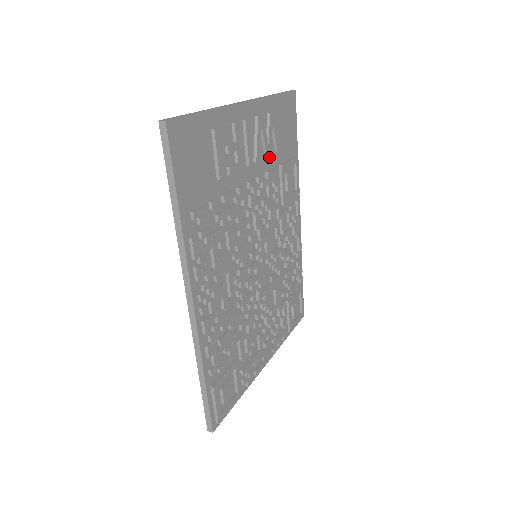
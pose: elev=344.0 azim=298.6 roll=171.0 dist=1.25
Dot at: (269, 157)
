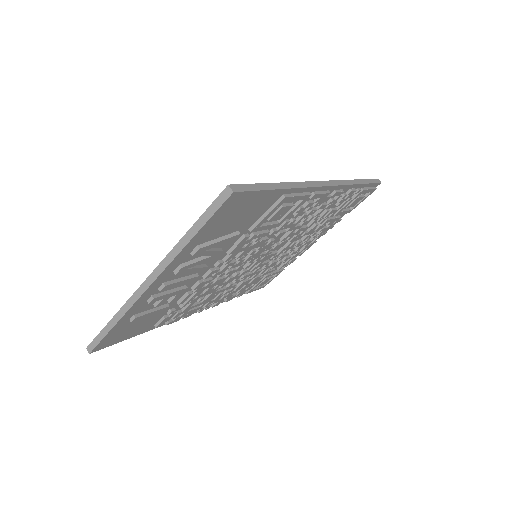
Dot at: (224, 246)
